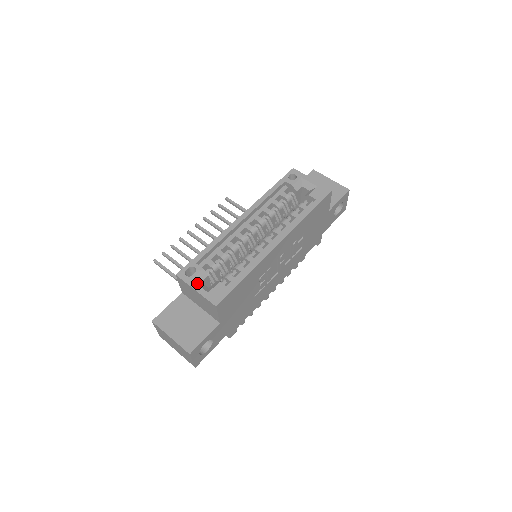
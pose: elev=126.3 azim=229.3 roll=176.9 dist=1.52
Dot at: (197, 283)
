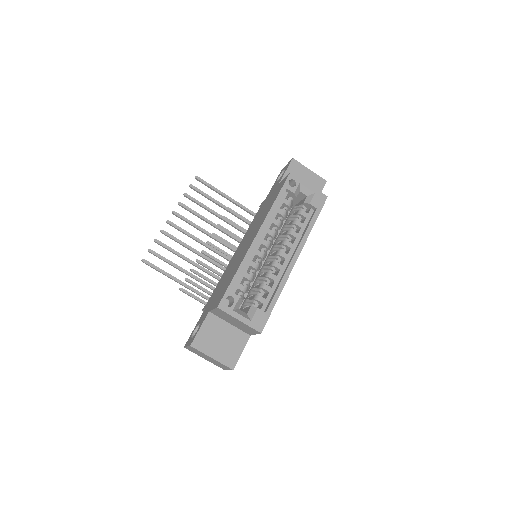
Dot at: (238, 312)
